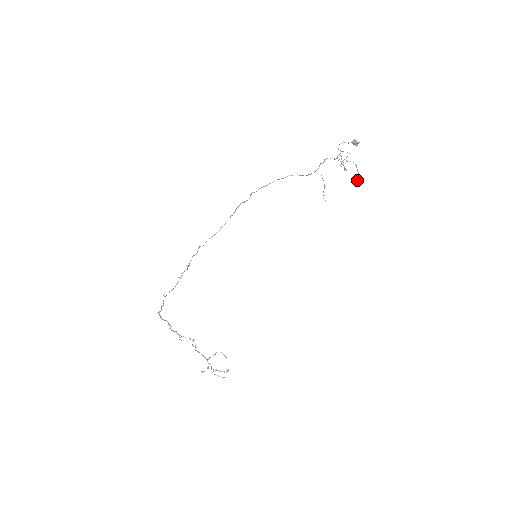
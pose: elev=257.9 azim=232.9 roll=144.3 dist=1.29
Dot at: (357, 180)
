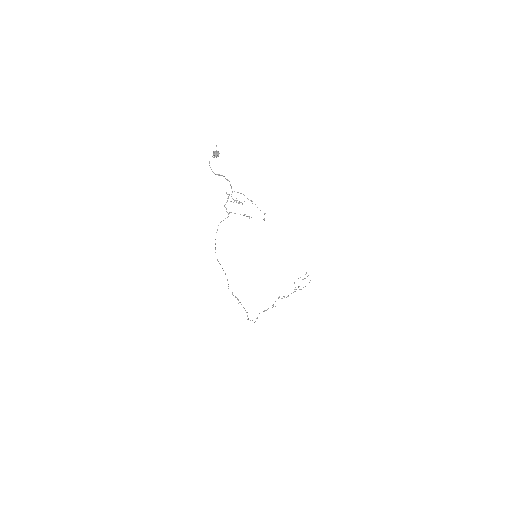
Dot at: occluded
